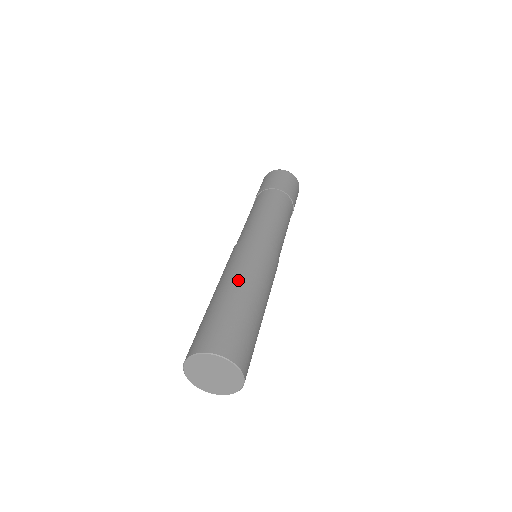
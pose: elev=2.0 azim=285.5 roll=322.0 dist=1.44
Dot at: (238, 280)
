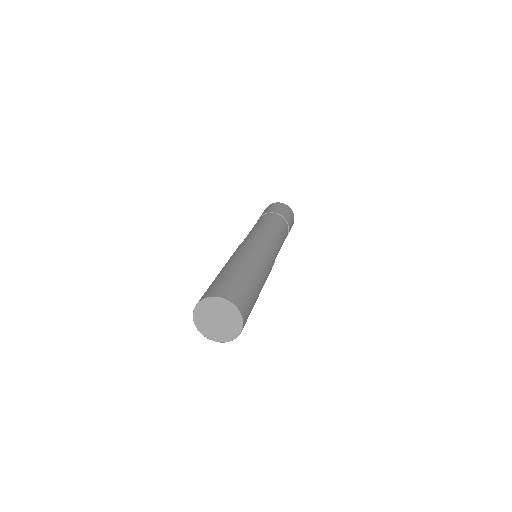
Dot at: (224, 266)
